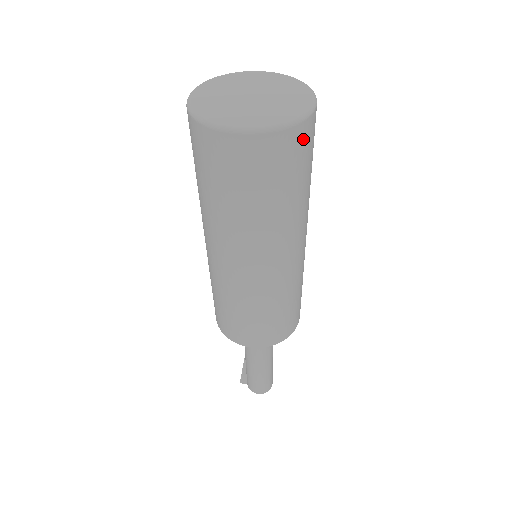
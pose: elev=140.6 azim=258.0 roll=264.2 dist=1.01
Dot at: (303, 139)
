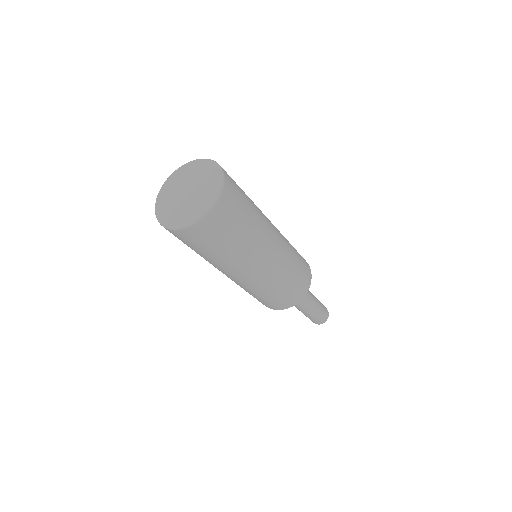
Dot at: (200, 232)
